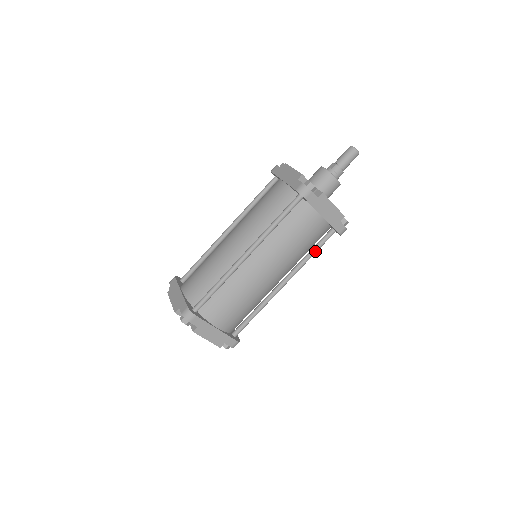
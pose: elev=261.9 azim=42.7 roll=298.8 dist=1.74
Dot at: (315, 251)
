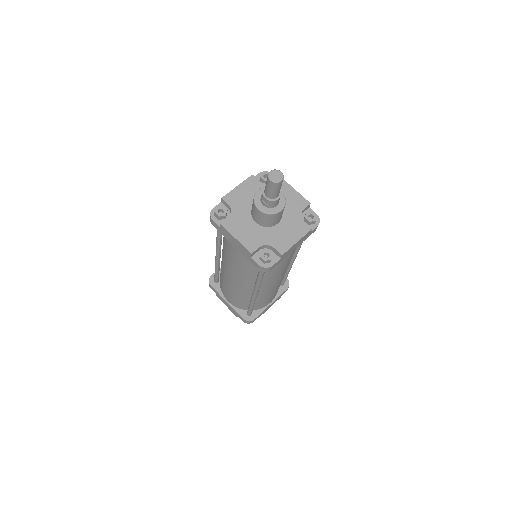
Dot at: occluded
